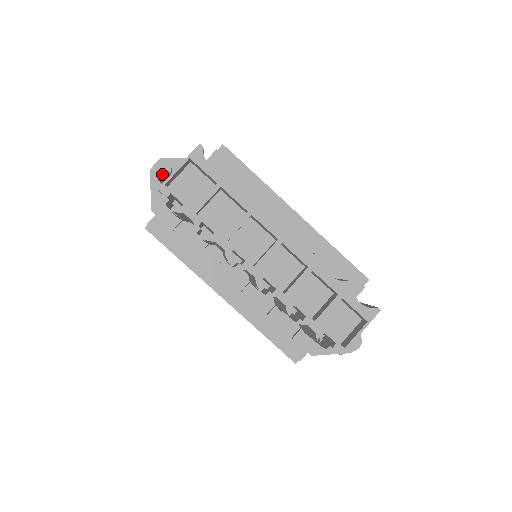
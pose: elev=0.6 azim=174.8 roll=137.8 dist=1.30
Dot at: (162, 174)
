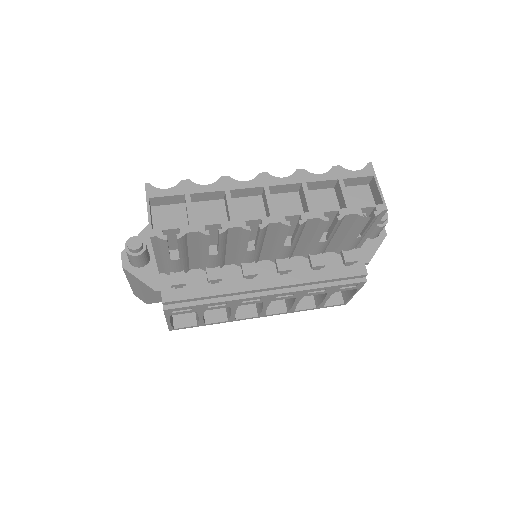
Dot at: (137, 247)
